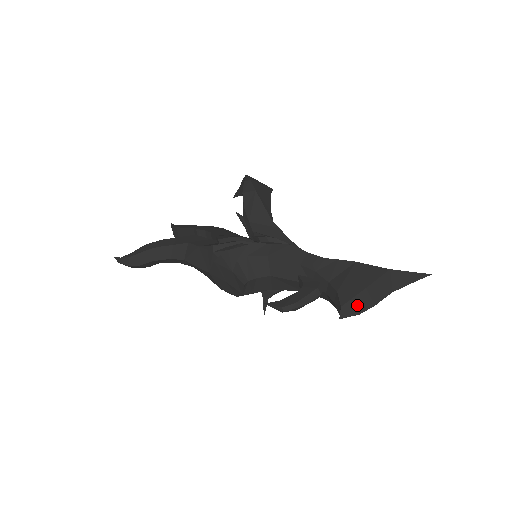
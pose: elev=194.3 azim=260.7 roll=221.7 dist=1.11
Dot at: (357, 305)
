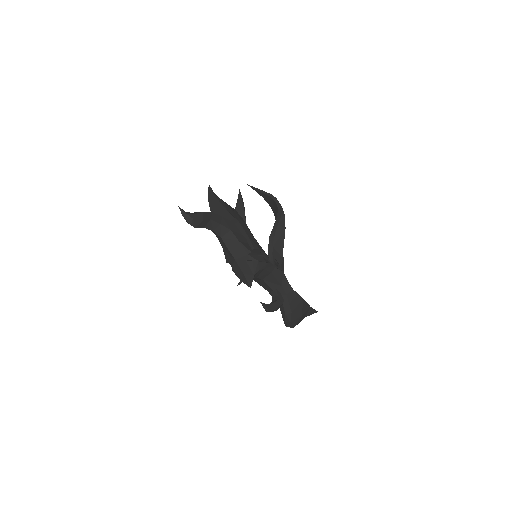
Dot at: (295, 323)
